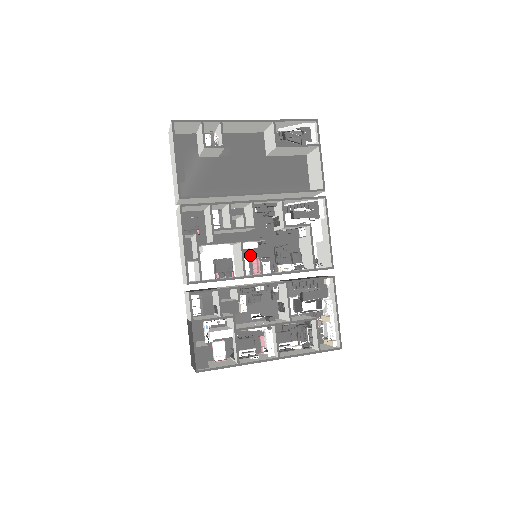
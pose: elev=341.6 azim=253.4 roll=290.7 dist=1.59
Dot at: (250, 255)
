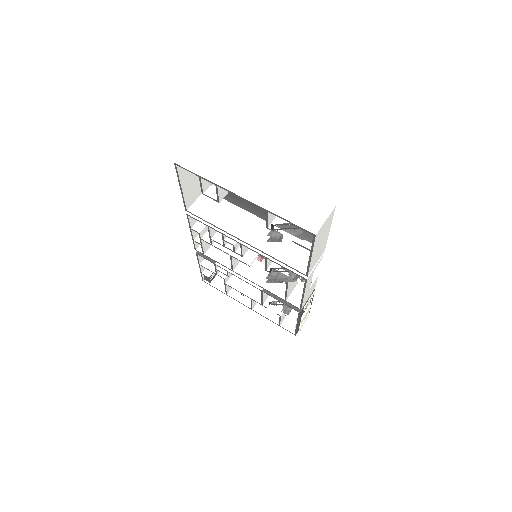
Dot at: occluded
